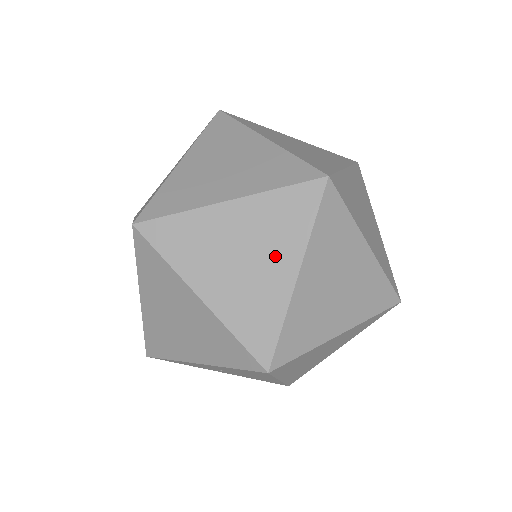
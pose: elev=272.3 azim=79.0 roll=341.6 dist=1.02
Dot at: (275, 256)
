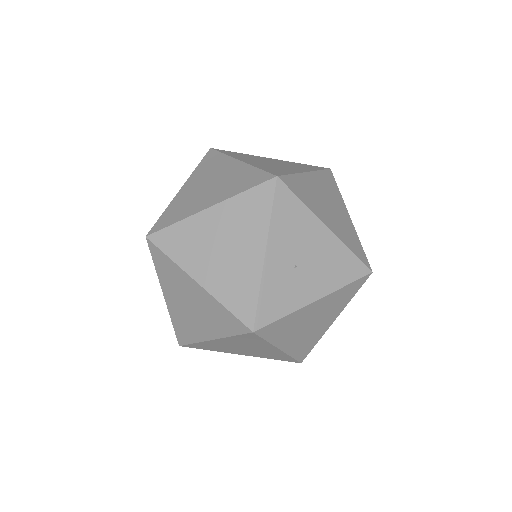
Dot at: (222, 170)
